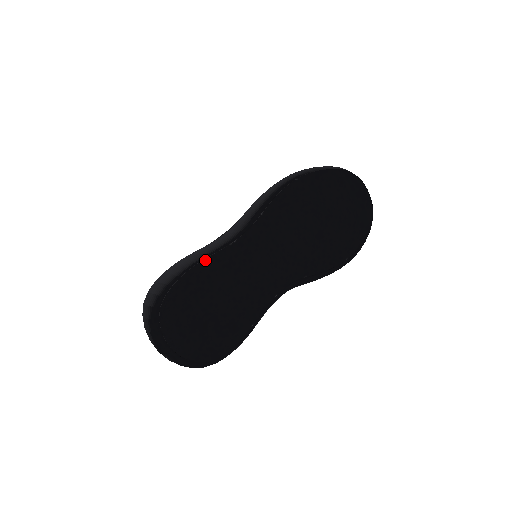
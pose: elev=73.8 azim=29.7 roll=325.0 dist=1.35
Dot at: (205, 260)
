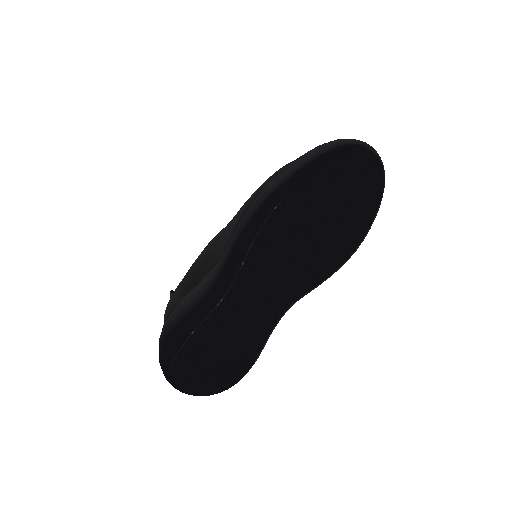
Dot at: (197, 329)
